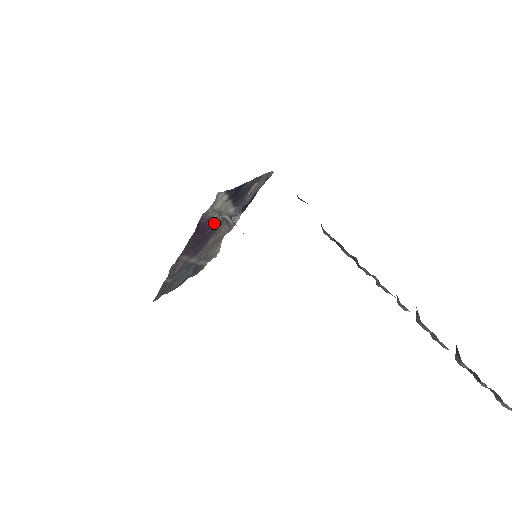
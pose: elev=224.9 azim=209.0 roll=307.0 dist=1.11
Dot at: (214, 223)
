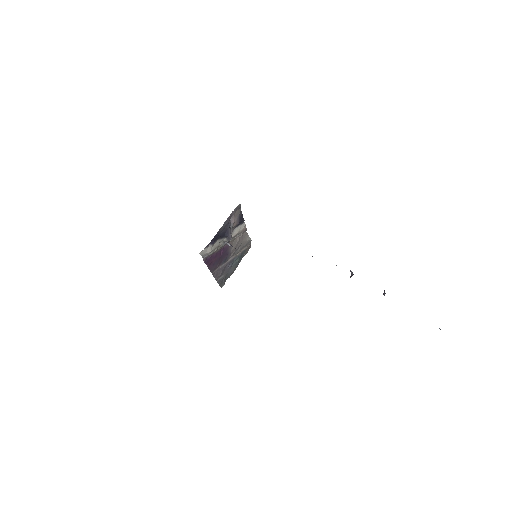
Dot at: (222, 247)
